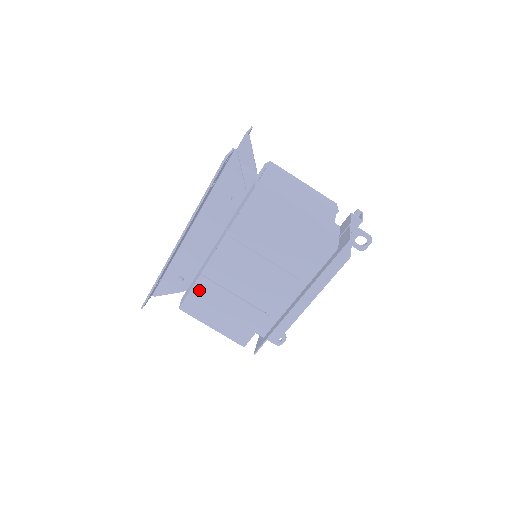
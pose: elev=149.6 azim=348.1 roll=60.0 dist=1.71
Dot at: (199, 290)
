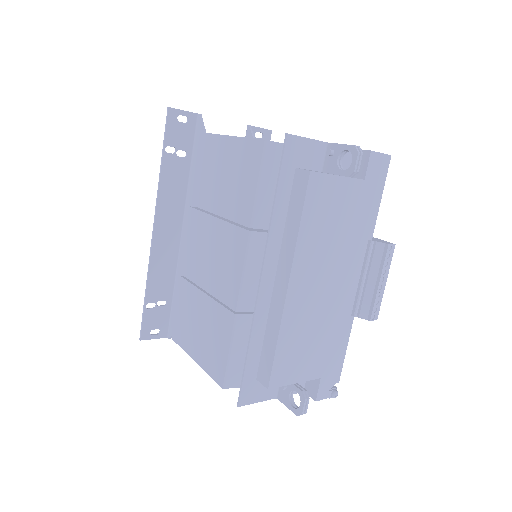
Dot at: (181, 300)
